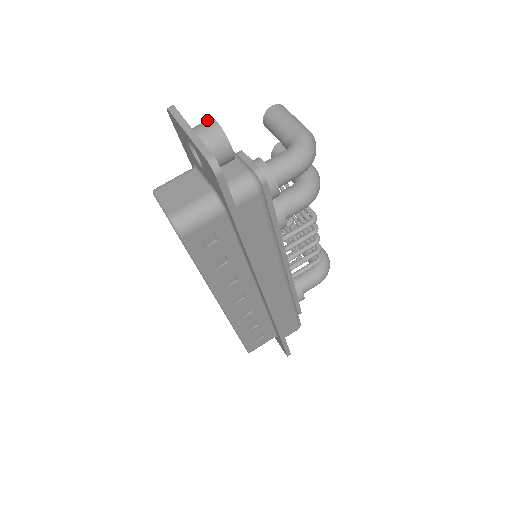
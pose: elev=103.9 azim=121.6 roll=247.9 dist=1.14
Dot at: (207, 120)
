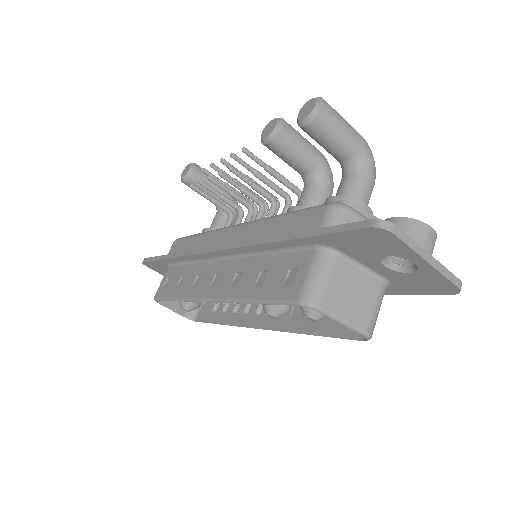
Dot at: (421, 228)
